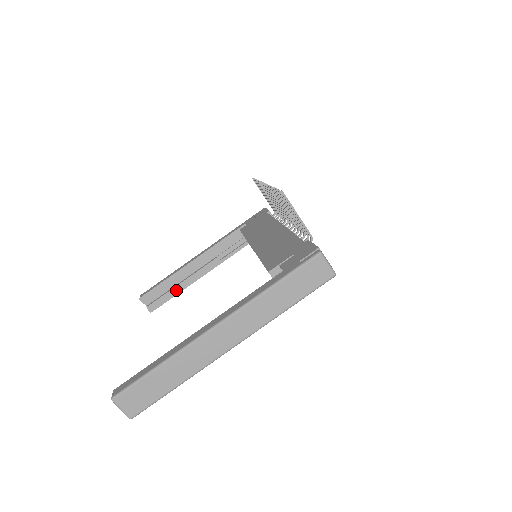
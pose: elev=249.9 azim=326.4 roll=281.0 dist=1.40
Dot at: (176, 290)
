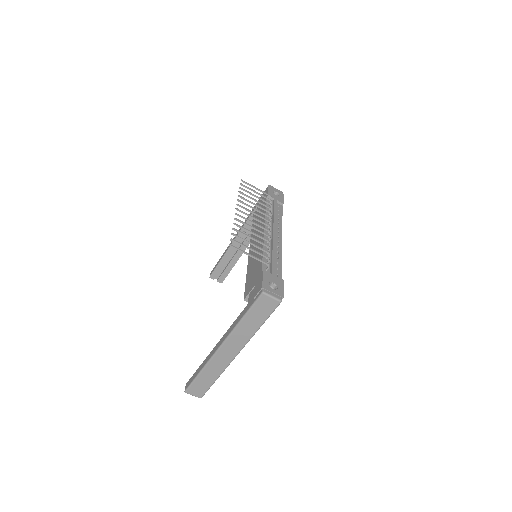
Dot at: (231, 265)
